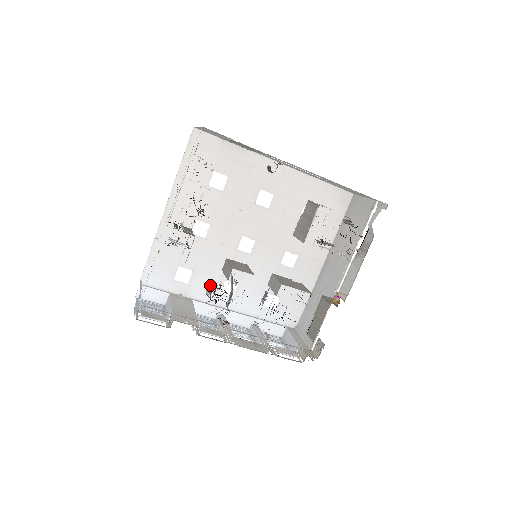
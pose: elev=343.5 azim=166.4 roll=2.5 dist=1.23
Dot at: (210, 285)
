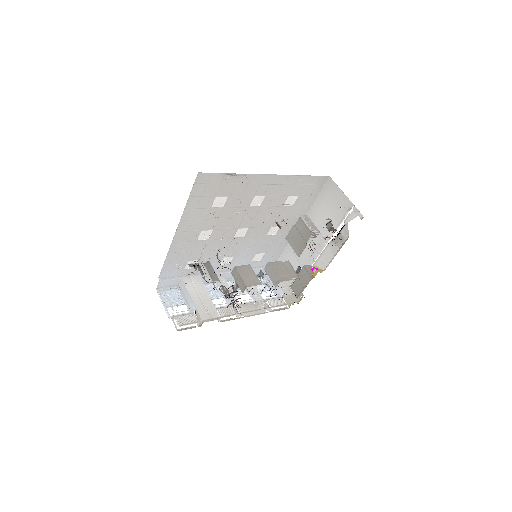
Dot at: (224, 287)
